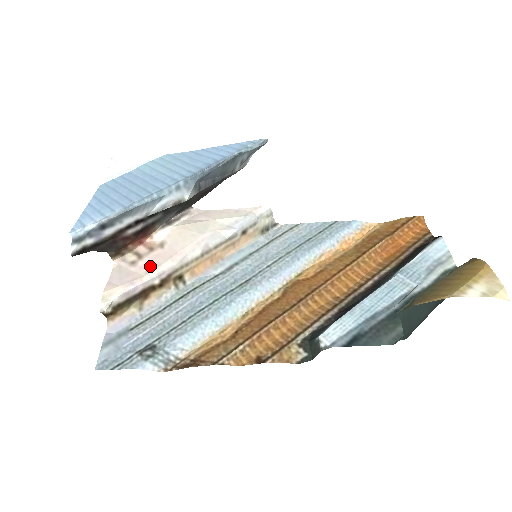
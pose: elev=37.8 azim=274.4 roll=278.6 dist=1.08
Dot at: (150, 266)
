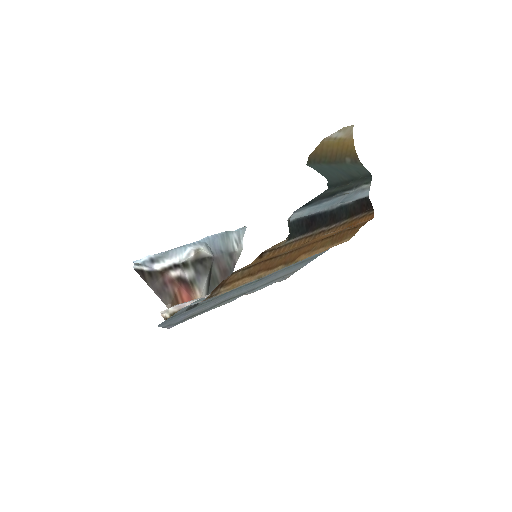
Dot at: occluded
